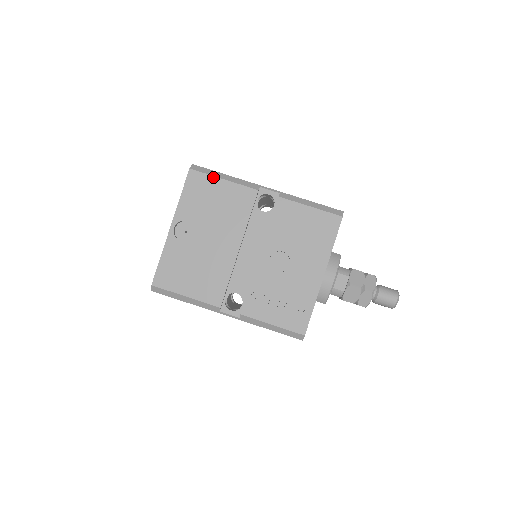
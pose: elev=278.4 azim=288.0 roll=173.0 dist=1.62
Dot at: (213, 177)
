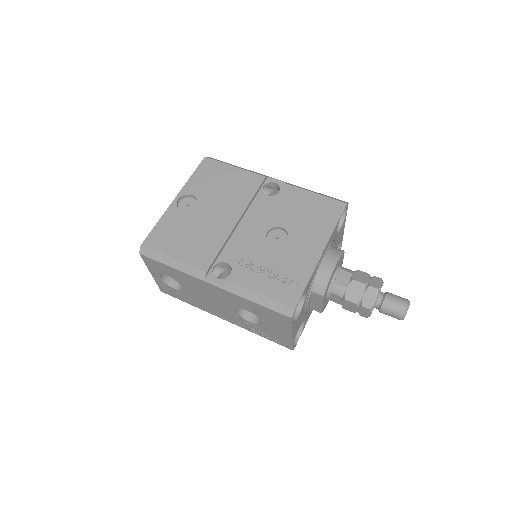
Dot at: (225, 164)
